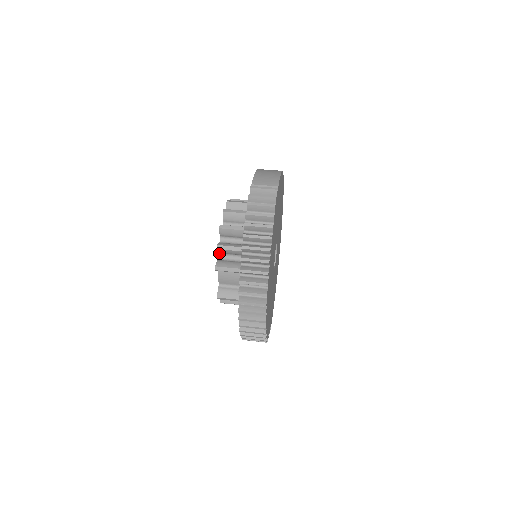
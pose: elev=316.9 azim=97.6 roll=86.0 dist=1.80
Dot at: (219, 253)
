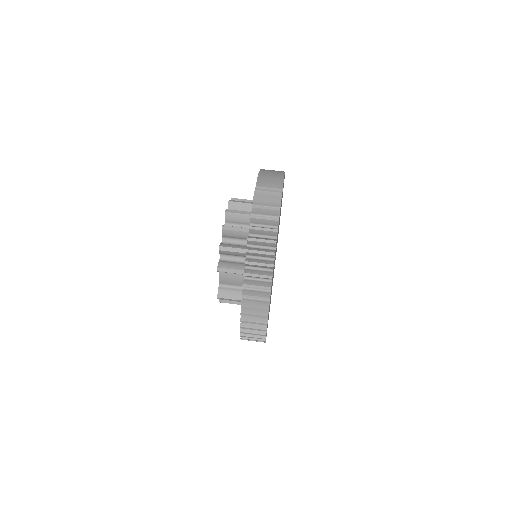
Dot at: (221, 254)
